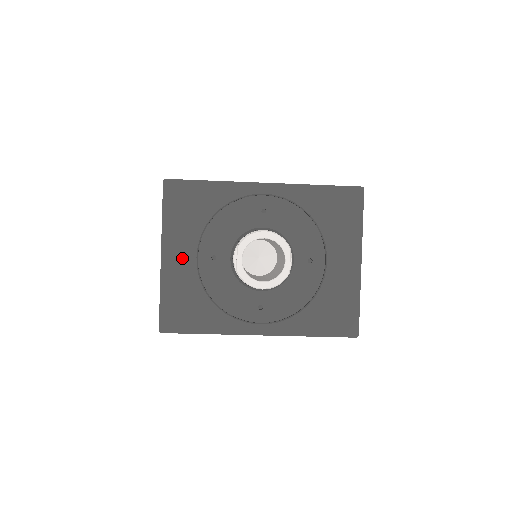
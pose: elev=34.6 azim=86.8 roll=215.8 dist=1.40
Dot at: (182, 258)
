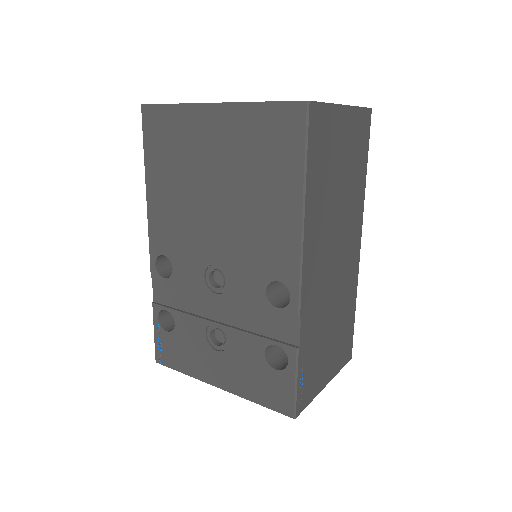
Dot at: occluded
